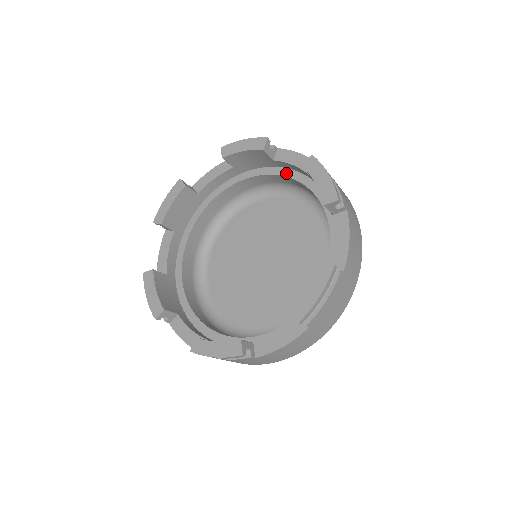
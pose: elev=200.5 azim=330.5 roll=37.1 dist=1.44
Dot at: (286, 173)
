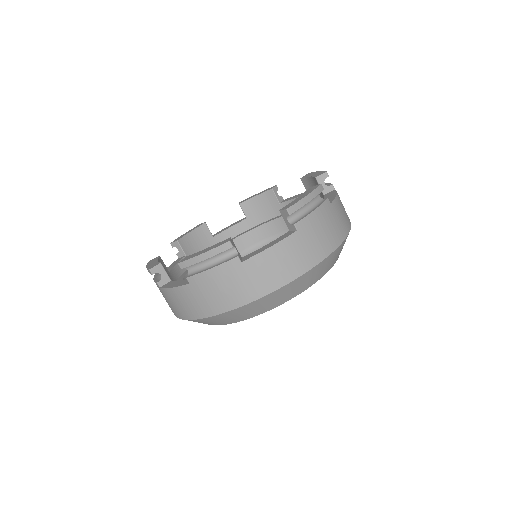
Dot at: occluded
